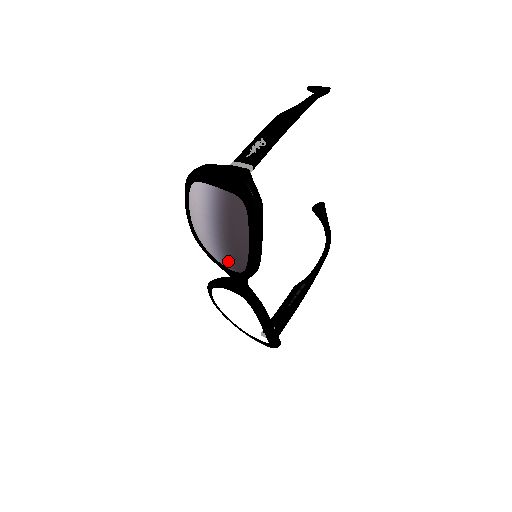
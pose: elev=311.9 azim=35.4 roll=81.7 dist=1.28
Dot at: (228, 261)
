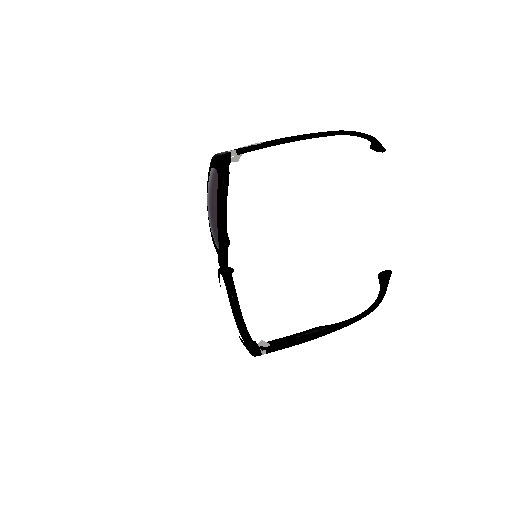
Dot at: (215, 237)
